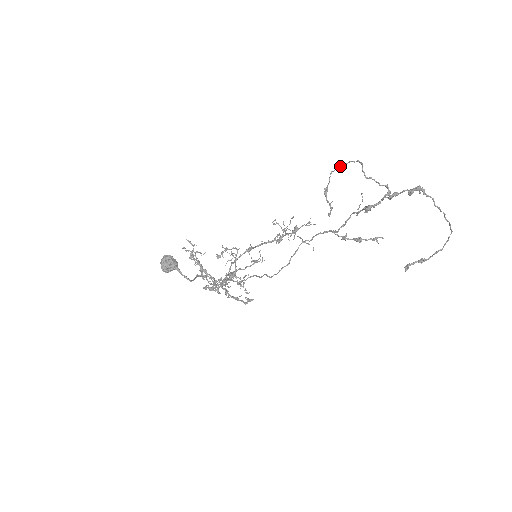
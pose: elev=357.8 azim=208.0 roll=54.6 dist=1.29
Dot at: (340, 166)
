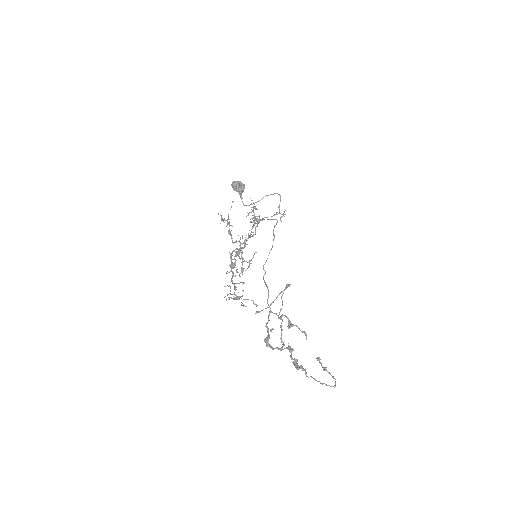
Dot at: (281, 298)
